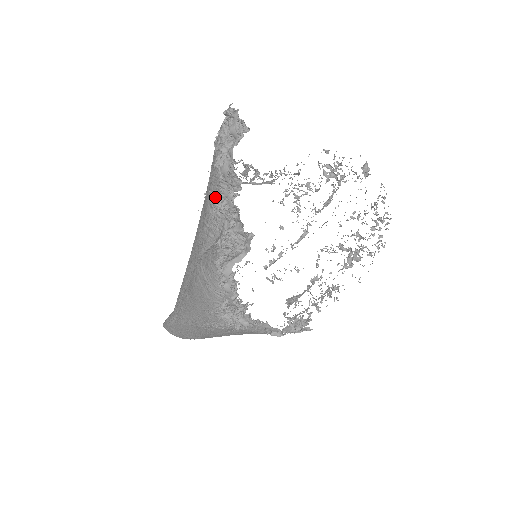
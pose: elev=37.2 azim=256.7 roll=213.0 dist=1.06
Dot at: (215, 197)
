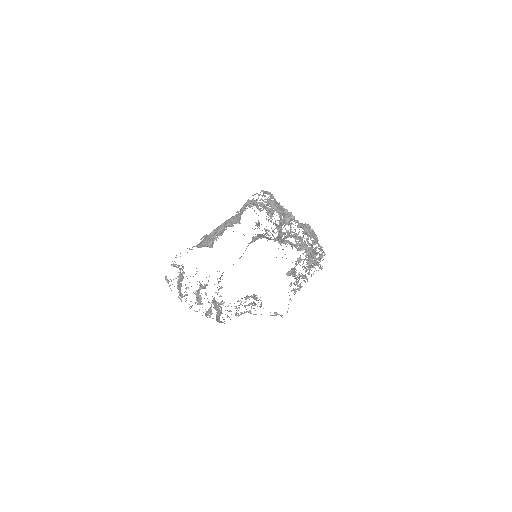
Dot at: occluded
